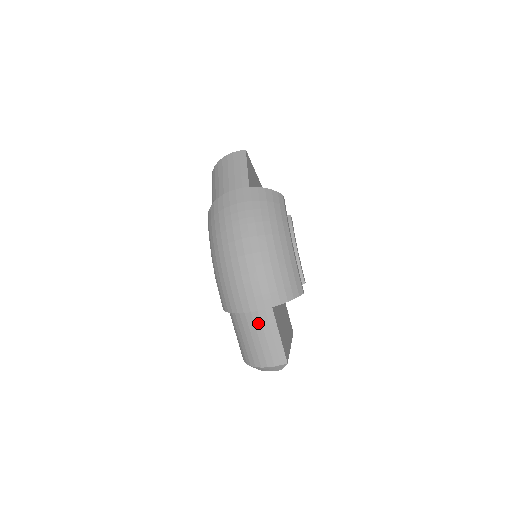
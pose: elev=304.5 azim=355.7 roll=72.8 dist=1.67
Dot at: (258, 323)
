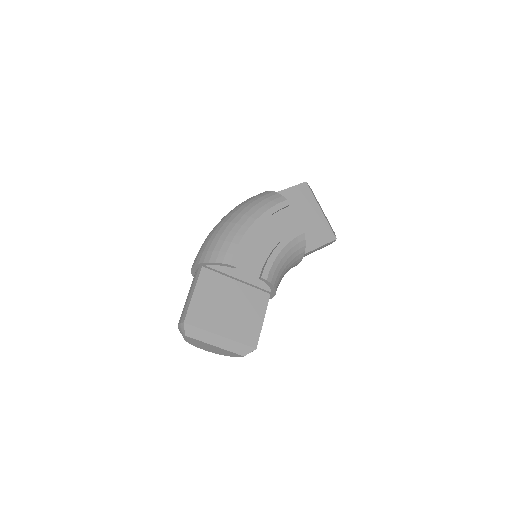
Dot at: (192, 282)
